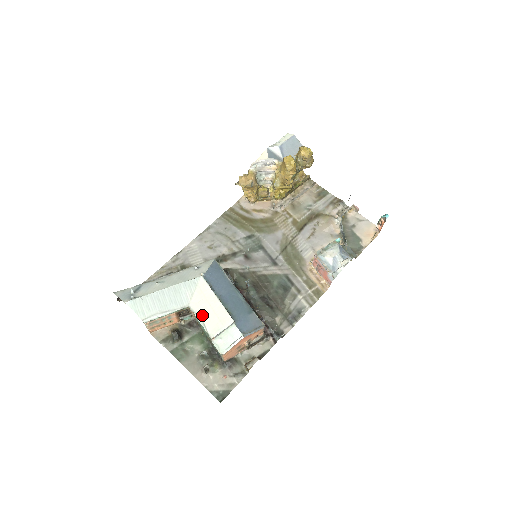
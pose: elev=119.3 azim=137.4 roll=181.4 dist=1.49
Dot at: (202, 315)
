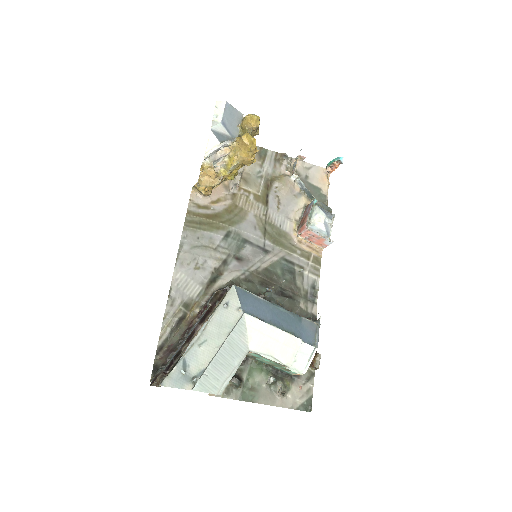
Dot at: (268, 351)
